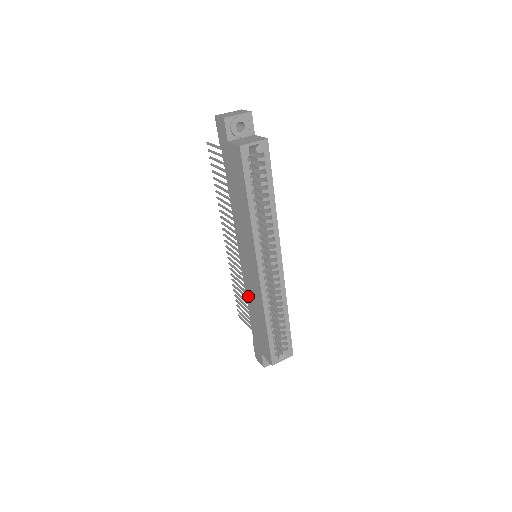
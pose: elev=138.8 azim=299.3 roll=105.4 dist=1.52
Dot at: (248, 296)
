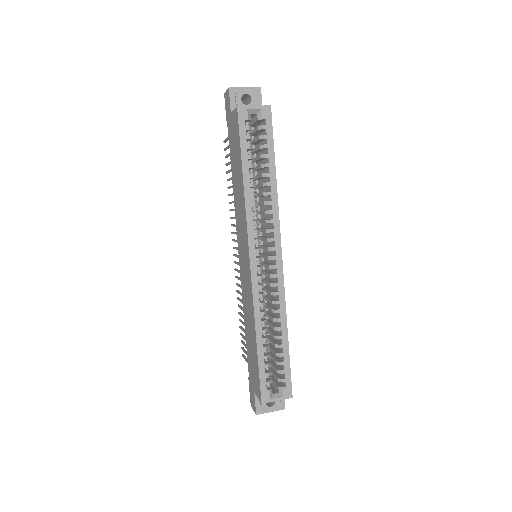
Dot at: (244, 310)
